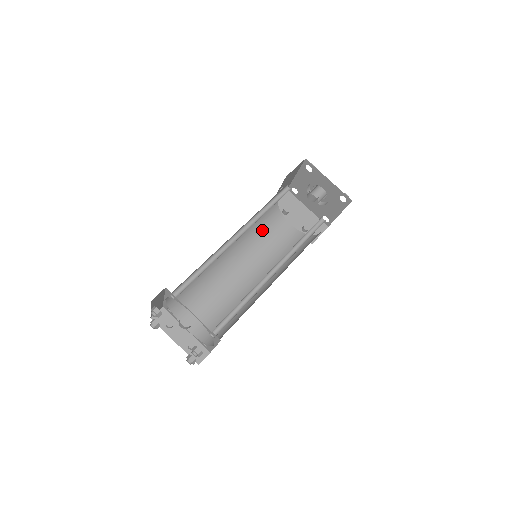
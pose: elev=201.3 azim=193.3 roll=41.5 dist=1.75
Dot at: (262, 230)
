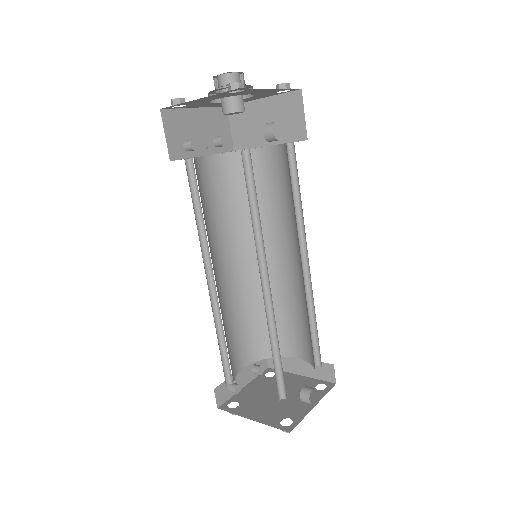
Dot at: (202, 207)
